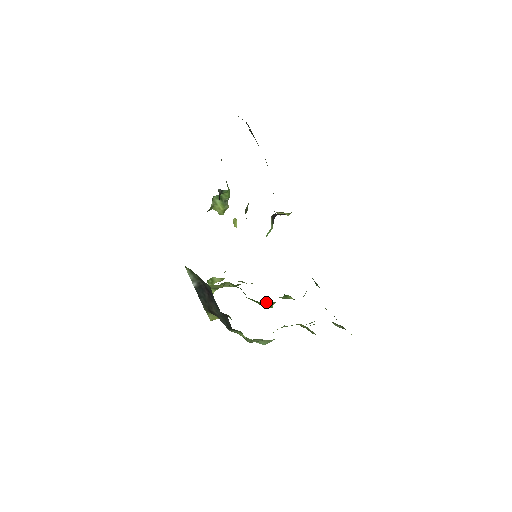
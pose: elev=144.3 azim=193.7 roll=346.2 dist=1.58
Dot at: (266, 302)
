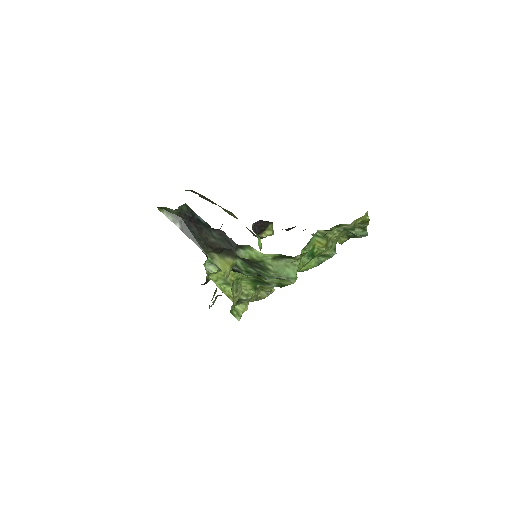
Dot at: occluded
